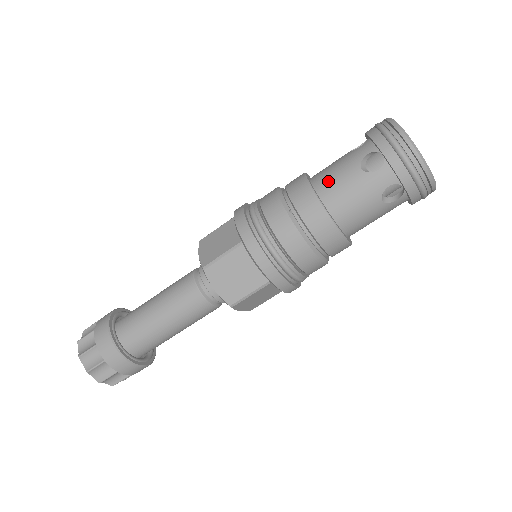
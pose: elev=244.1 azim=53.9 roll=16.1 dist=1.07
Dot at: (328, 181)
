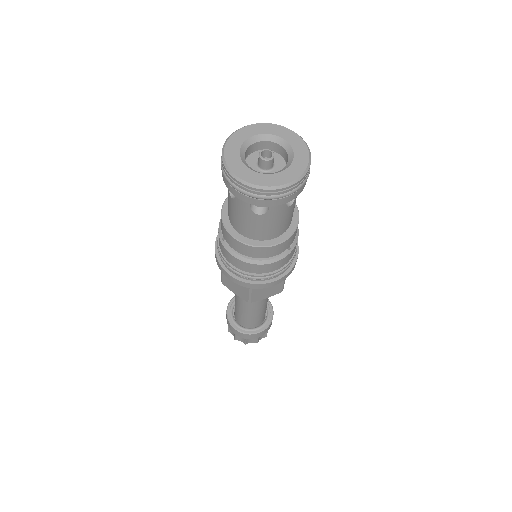
Dot at: (228, 208)
